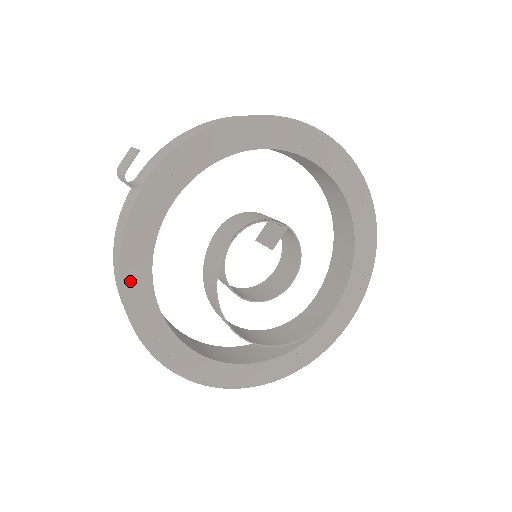
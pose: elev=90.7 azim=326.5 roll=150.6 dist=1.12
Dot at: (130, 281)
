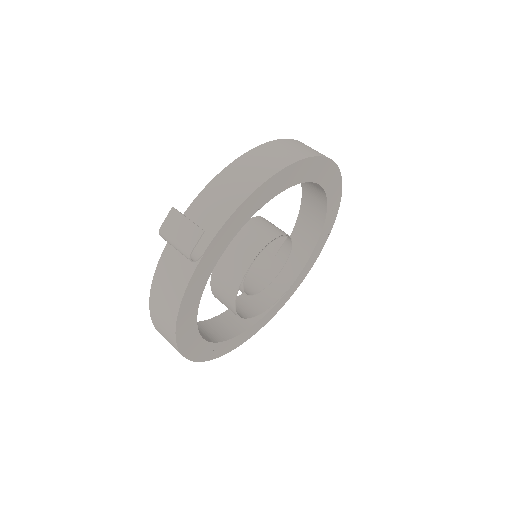
Dot at: (182, 324)
